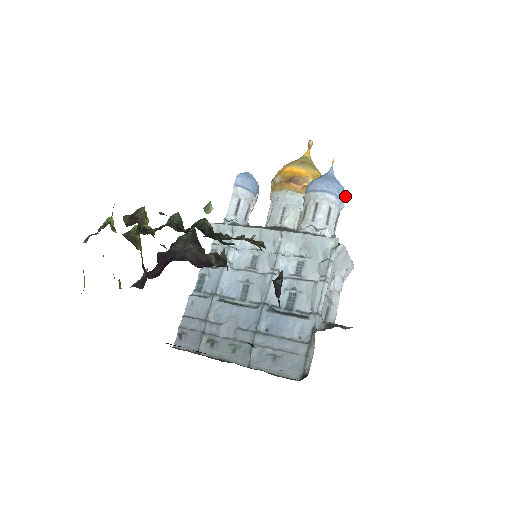
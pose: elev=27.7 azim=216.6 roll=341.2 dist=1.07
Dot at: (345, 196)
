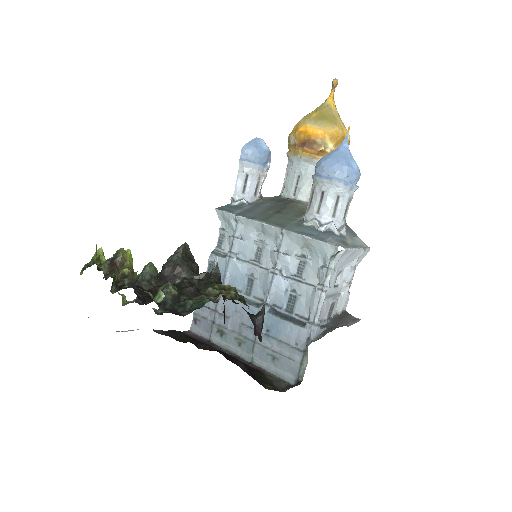
Dot at: (360, 174)
